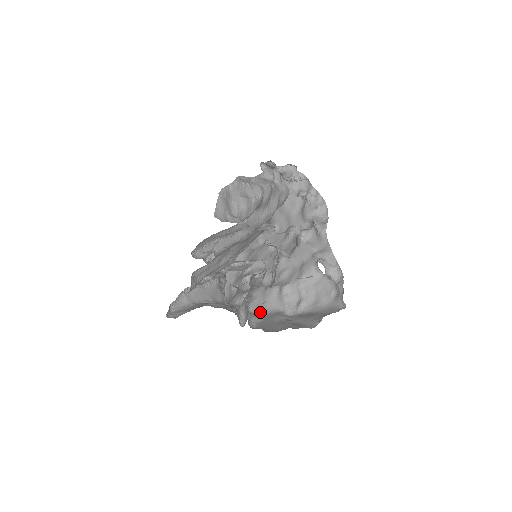
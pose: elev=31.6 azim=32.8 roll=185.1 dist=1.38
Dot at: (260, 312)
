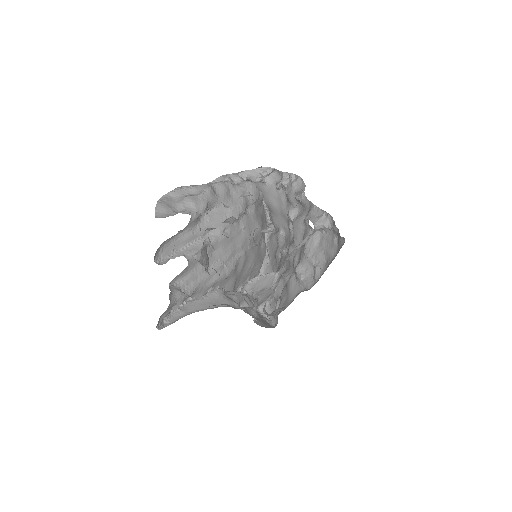
Dot at: (286, 305)
